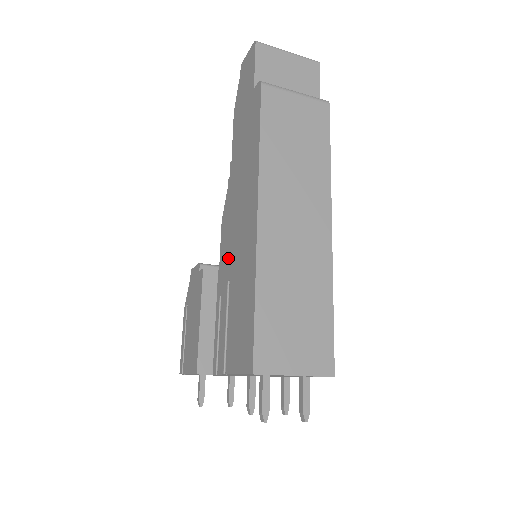
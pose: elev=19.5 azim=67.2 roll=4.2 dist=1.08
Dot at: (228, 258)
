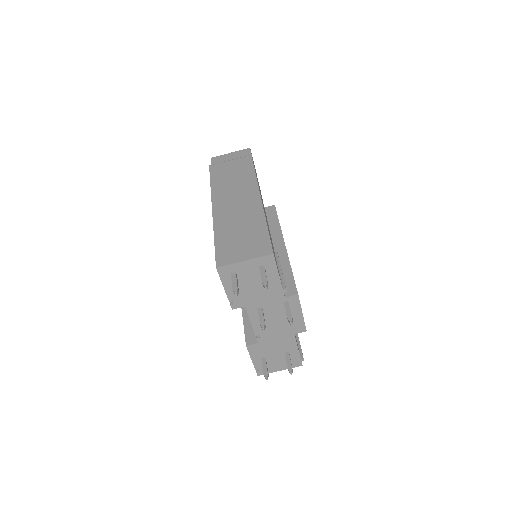
Dot at: occluded
